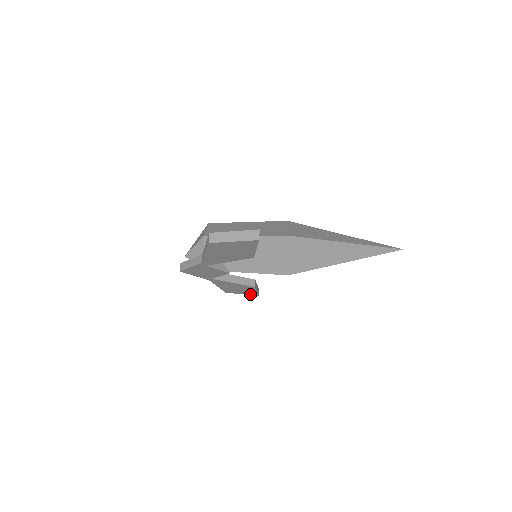
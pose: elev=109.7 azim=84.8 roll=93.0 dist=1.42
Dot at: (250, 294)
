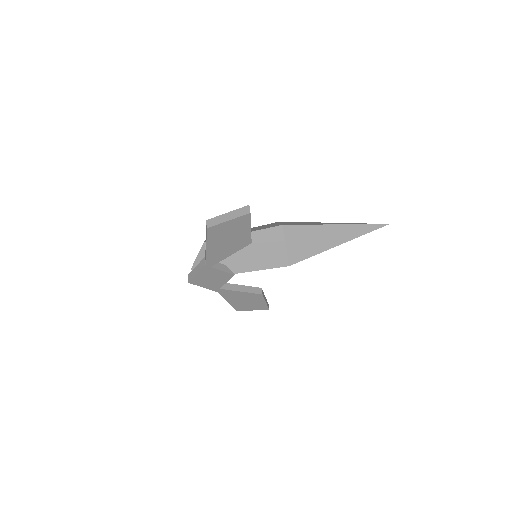
Dot at: (260, 309)
